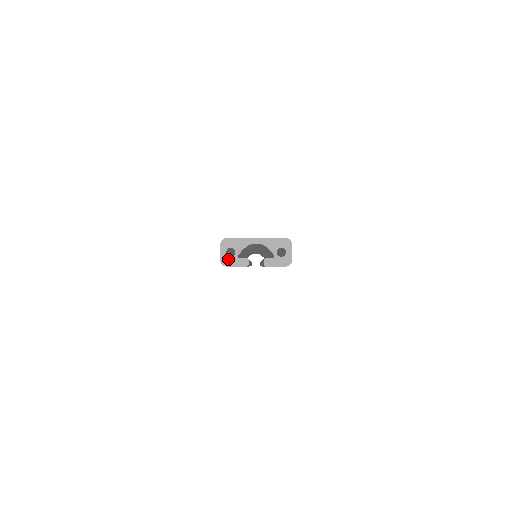
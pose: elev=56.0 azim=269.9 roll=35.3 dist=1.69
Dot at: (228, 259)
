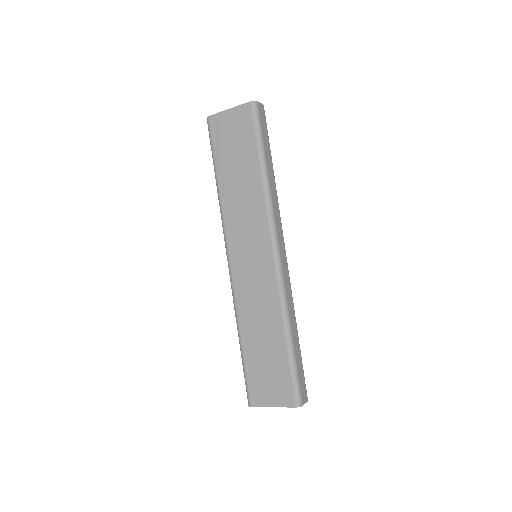
Dot at: occluded
